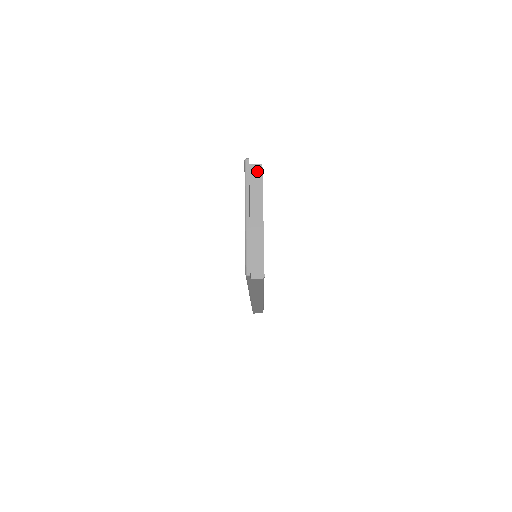
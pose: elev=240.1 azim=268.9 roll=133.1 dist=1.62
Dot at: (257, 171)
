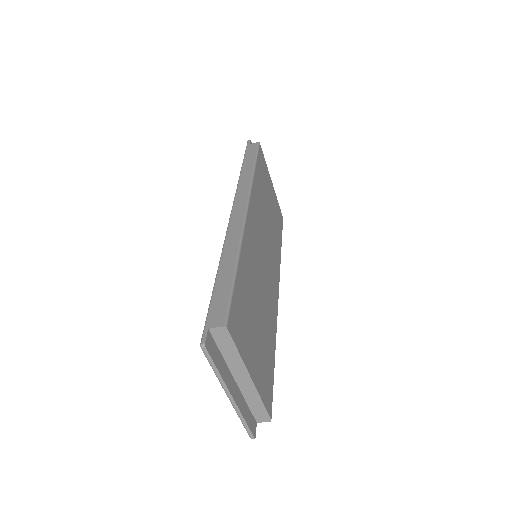
Dot at: (222, 335)
